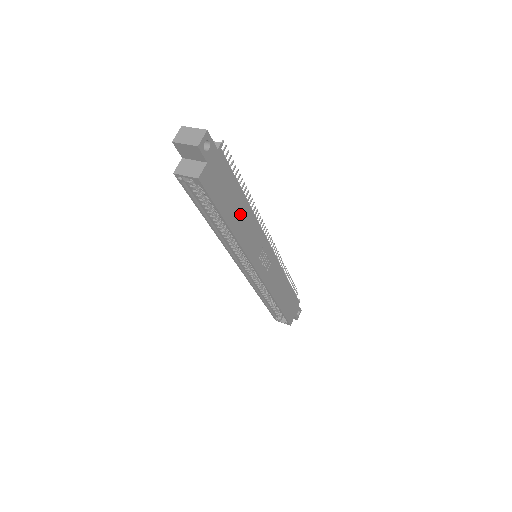
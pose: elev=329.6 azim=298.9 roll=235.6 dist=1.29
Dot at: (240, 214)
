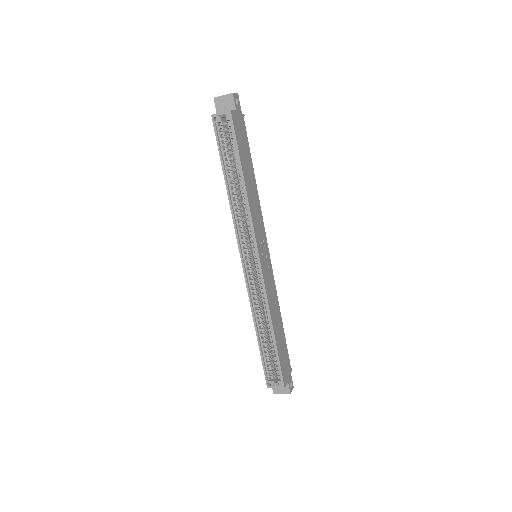
Dot at: (250, 181)
